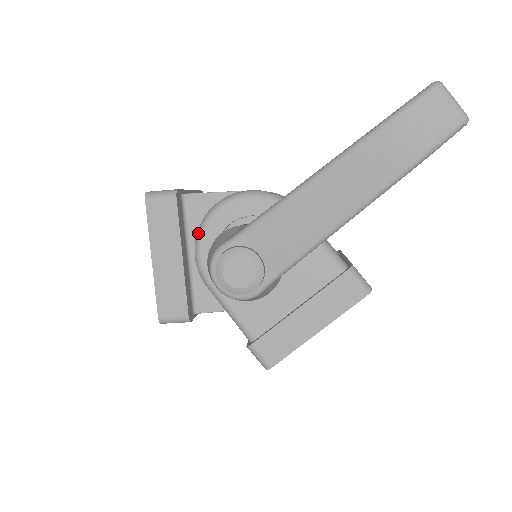
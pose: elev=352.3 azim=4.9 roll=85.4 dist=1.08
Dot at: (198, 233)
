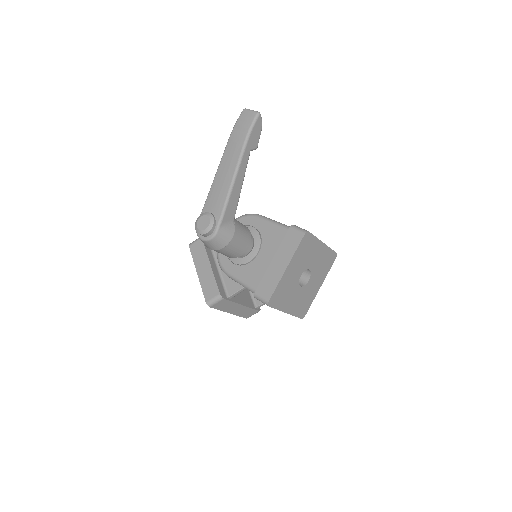
Dot at: occluded
